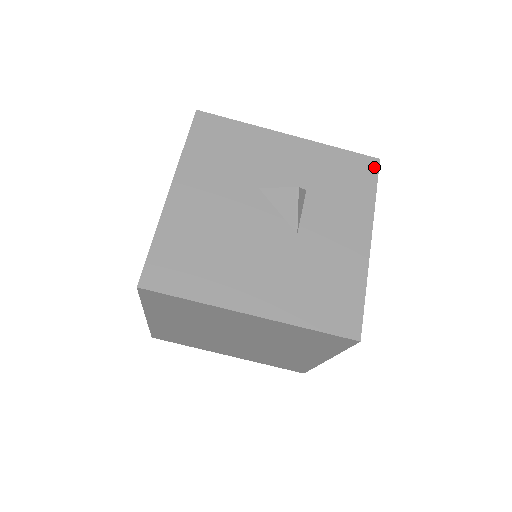
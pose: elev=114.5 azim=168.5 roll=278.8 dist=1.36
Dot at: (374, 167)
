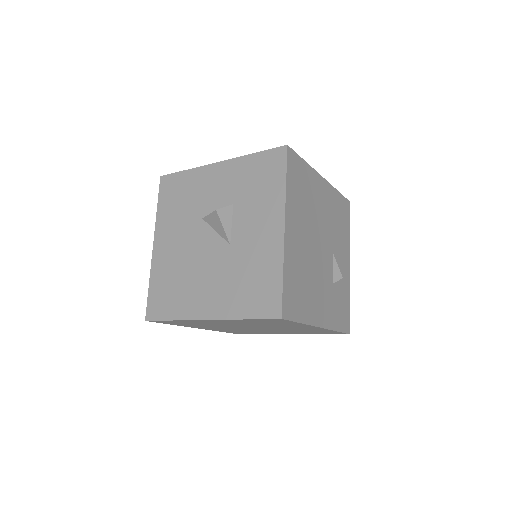
Dot at: (283, 156)
